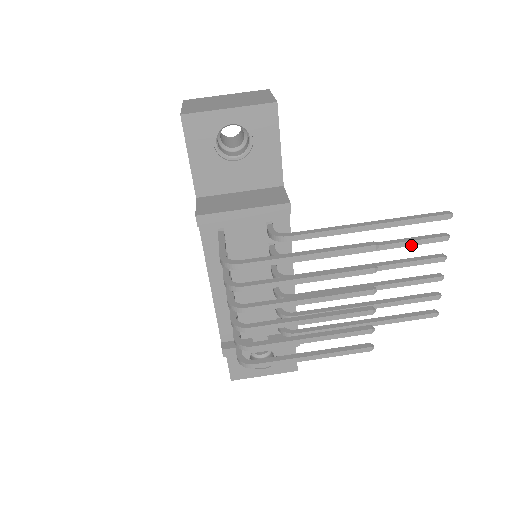
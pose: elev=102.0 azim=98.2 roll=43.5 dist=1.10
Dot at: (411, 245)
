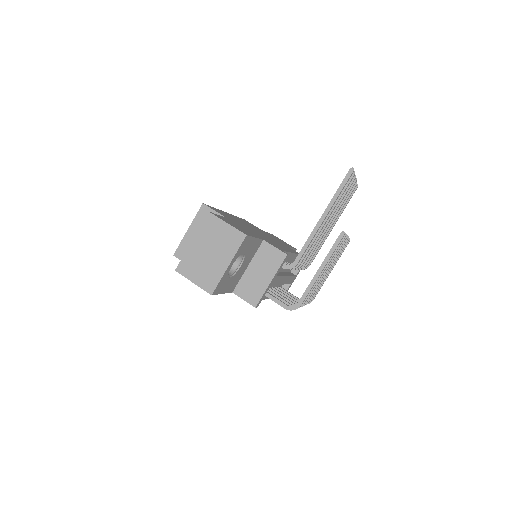
Dot at: occluded
